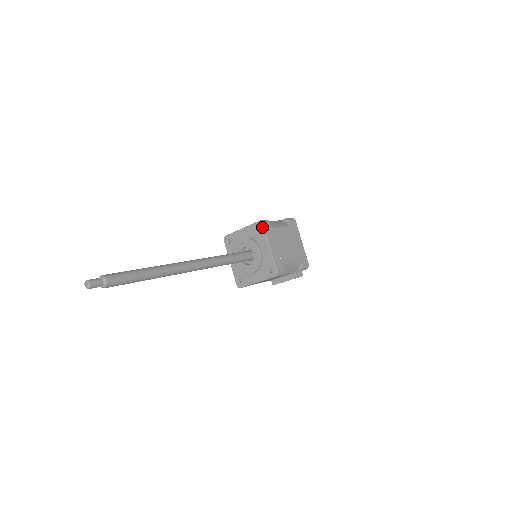
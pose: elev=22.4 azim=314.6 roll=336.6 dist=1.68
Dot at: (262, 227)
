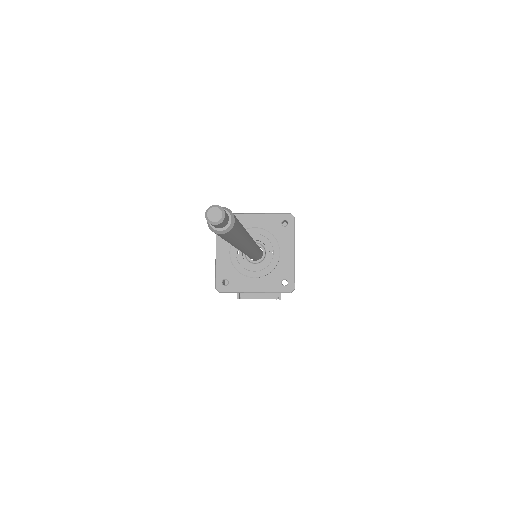
Dot at: (293, 223)
